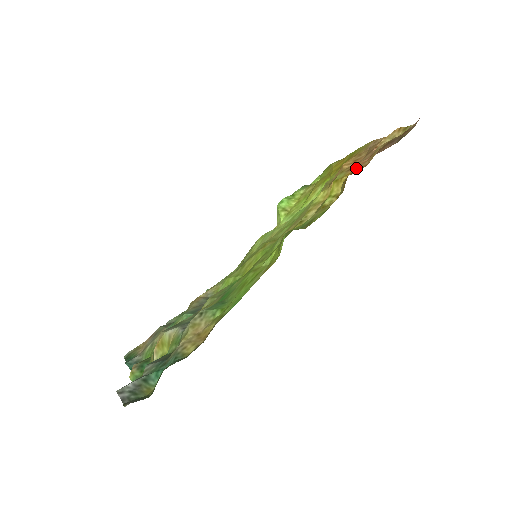
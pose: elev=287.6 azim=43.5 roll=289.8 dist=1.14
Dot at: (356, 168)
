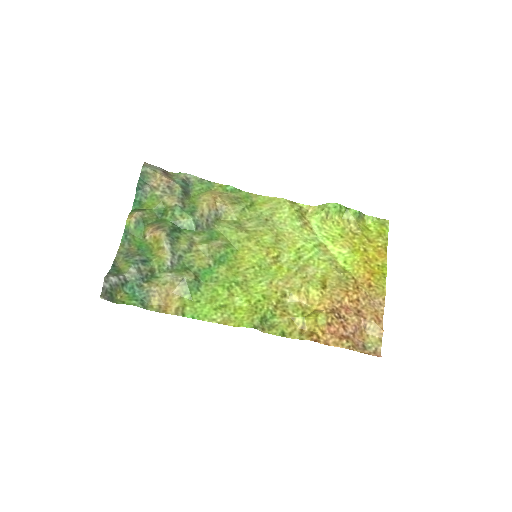
Dot at: (329, 331)
